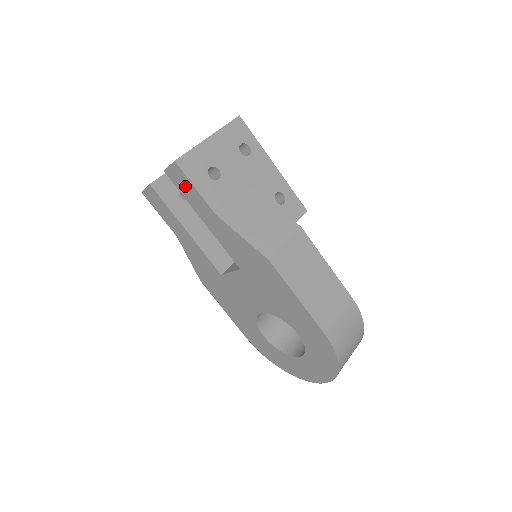
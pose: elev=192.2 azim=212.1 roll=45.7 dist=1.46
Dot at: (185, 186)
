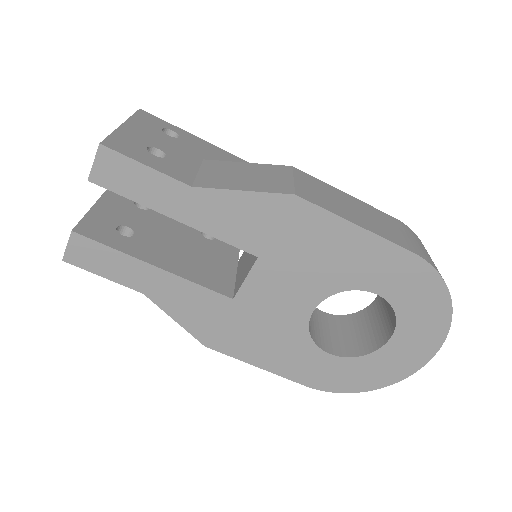
Dot at: (129, 178)
